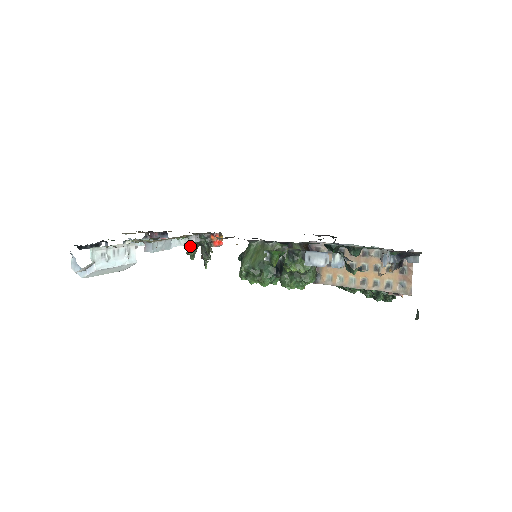
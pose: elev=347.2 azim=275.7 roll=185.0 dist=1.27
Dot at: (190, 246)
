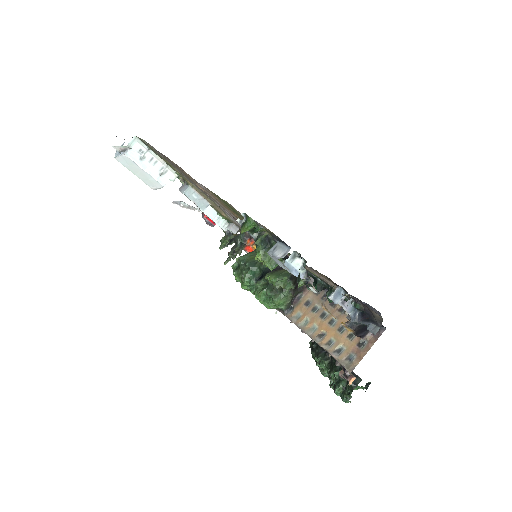
Dot at: (226, 235)
